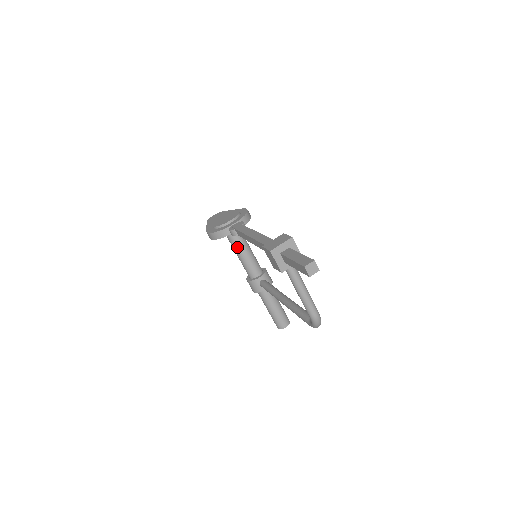
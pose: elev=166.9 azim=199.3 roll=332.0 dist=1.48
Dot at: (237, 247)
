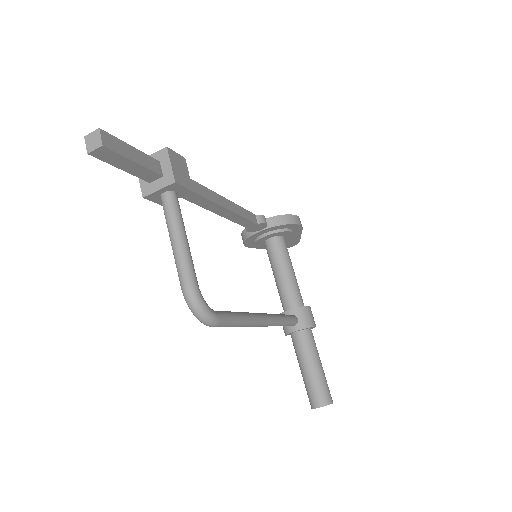
Dot at: (272, 262)
